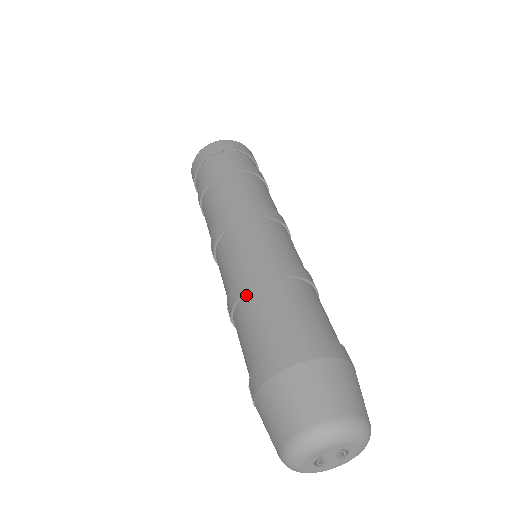
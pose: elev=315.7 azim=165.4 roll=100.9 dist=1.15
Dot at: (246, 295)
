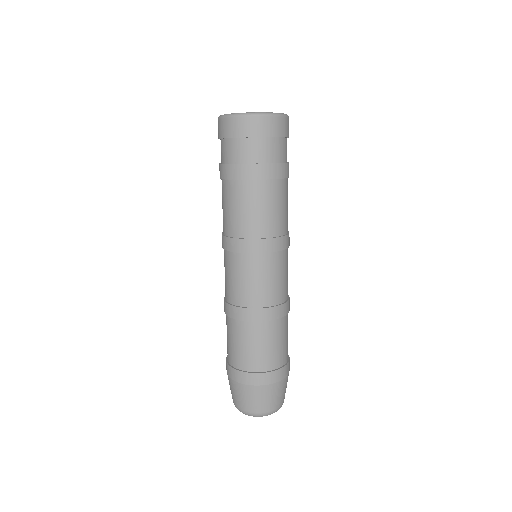
Dot at: (230, 318)
